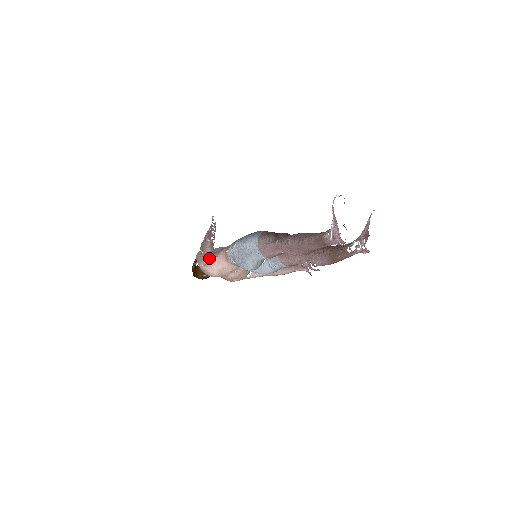
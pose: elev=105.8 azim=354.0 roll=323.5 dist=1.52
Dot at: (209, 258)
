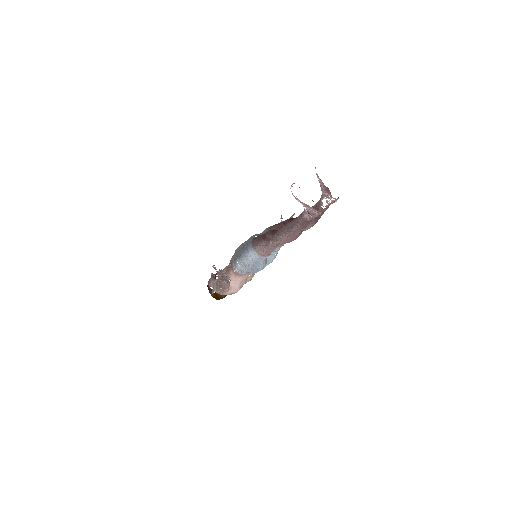
Dot at: (228, 287)
